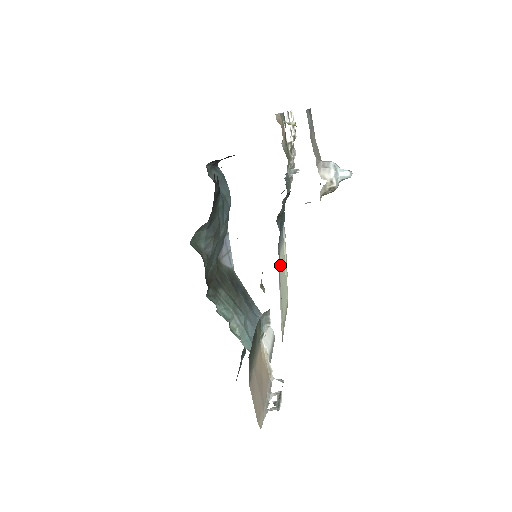
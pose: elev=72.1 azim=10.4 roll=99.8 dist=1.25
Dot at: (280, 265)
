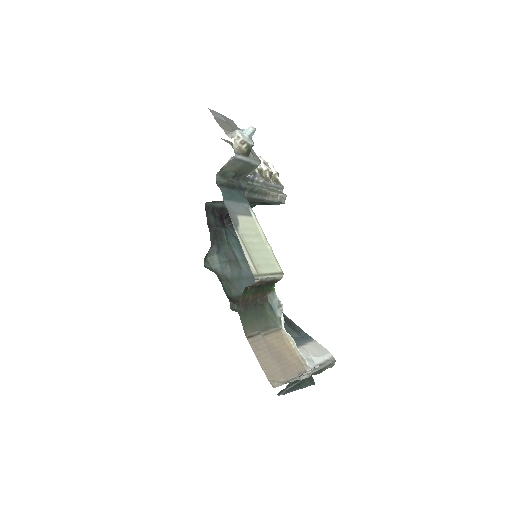
Dot at: (241, 224)
